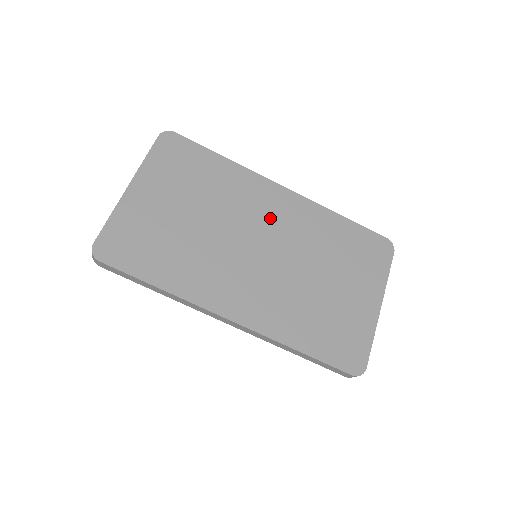
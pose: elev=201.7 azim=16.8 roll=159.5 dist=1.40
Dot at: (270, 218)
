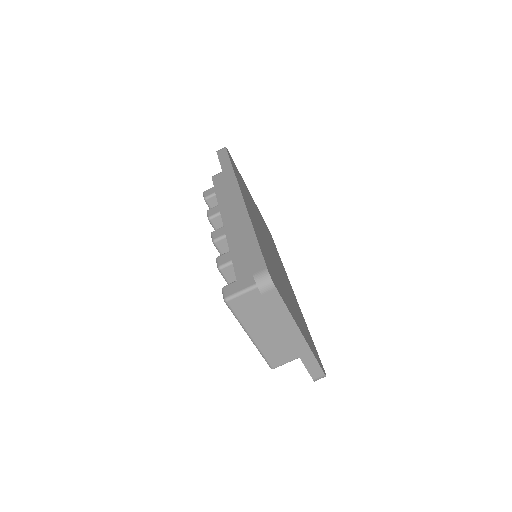
Dot at: (281, 268)
